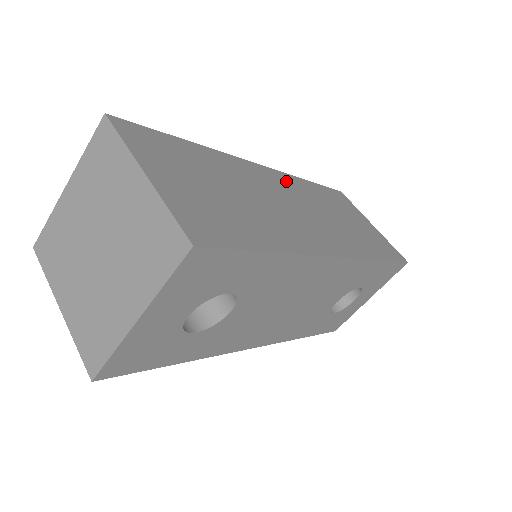
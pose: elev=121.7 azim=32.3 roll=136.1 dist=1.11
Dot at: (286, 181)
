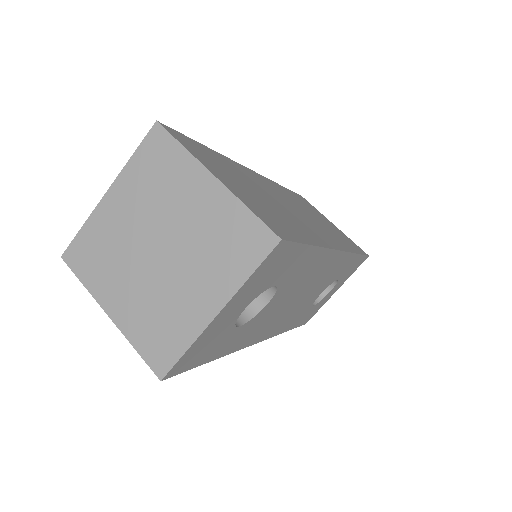
Dot at: (275, 186)
